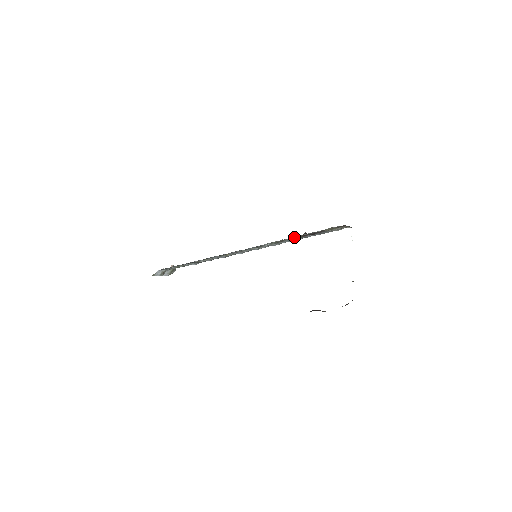
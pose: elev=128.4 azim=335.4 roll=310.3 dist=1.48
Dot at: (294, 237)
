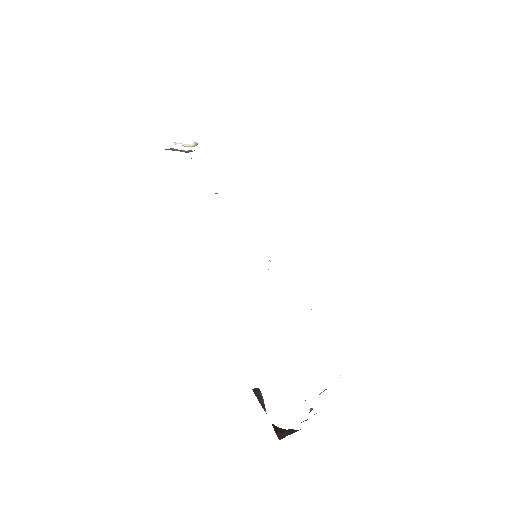
Dot at: occluded
